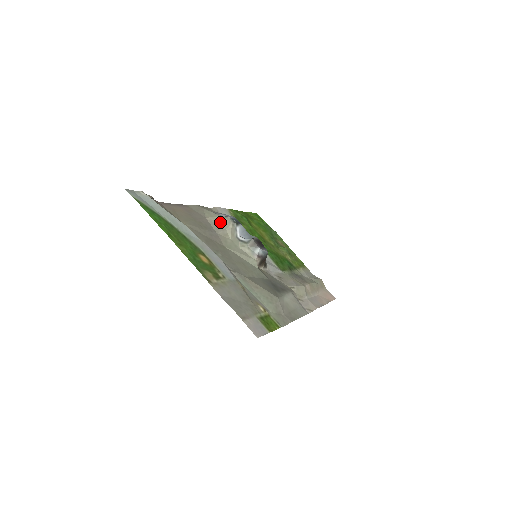
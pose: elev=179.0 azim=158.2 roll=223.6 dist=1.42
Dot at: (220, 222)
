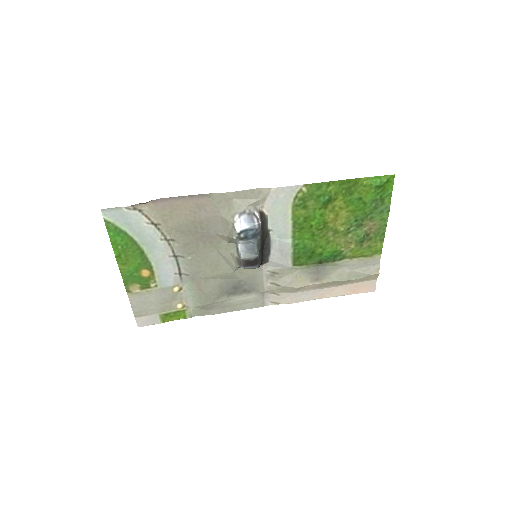
Dot at: (228, 227)
